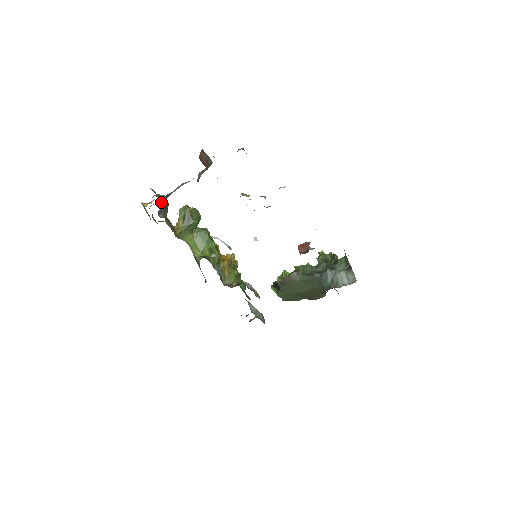
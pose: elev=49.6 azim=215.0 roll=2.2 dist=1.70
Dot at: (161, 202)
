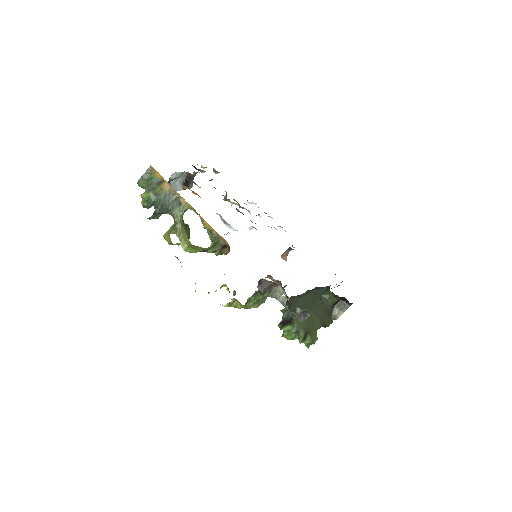
Dot at: occluded
